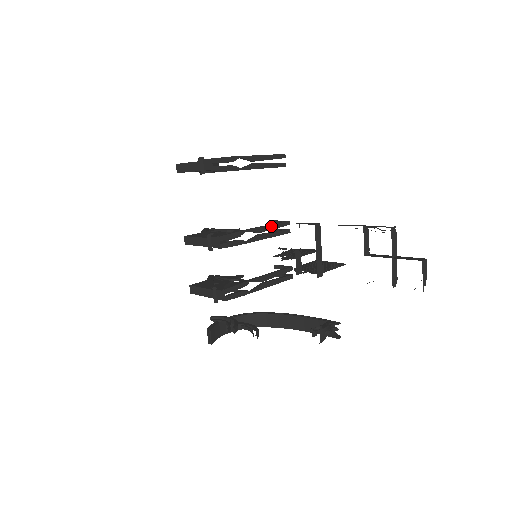
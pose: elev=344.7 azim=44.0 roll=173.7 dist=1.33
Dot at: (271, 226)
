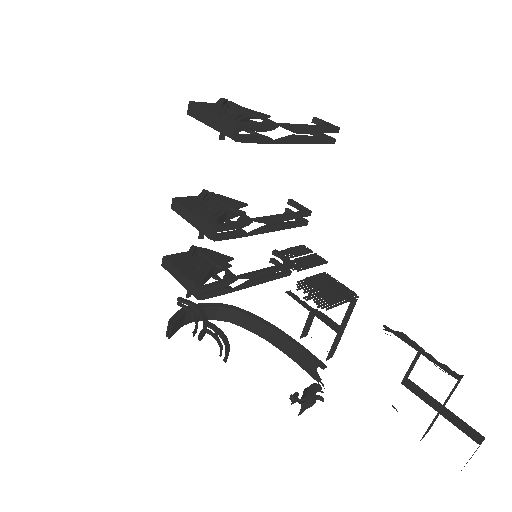
Dot at: (287, 216)
